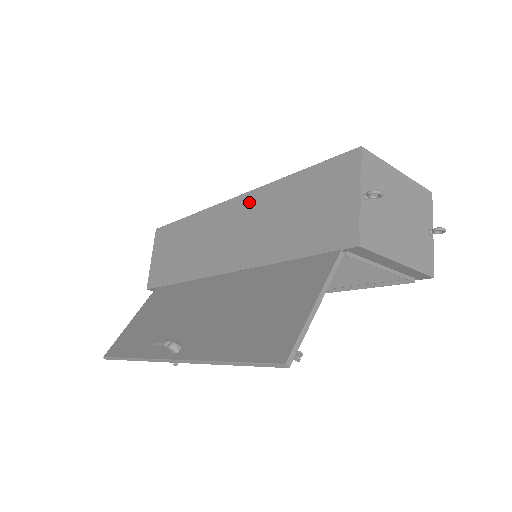
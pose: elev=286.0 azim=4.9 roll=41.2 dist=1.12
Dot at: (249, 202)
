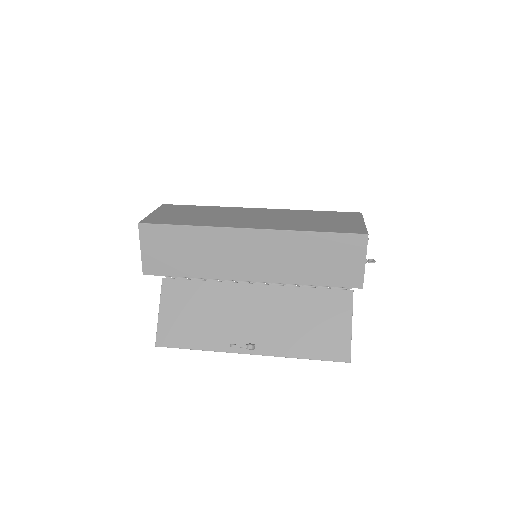
Dot at: (271, 238)
